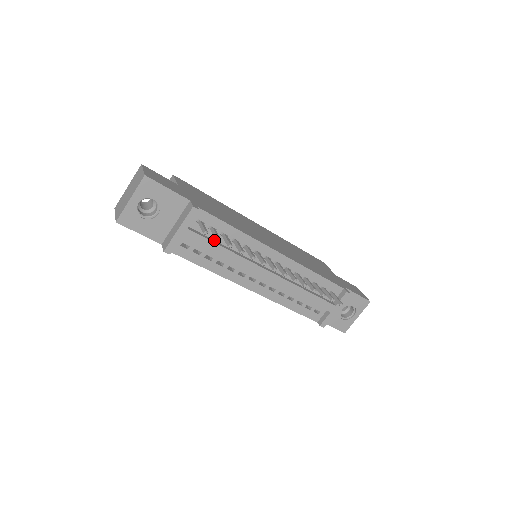
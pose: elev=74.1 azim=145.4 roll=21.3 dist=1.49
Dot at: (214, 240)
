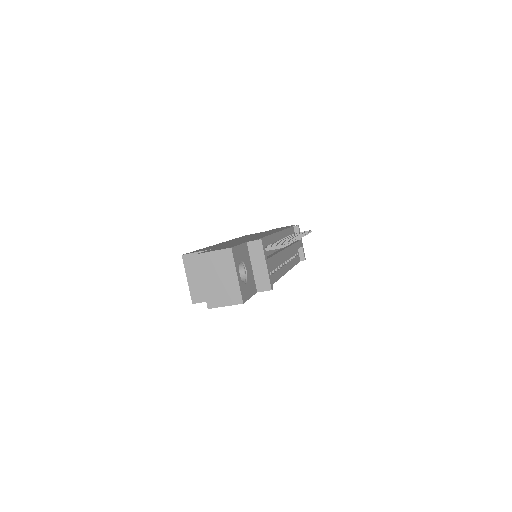
Dot at: occluded
